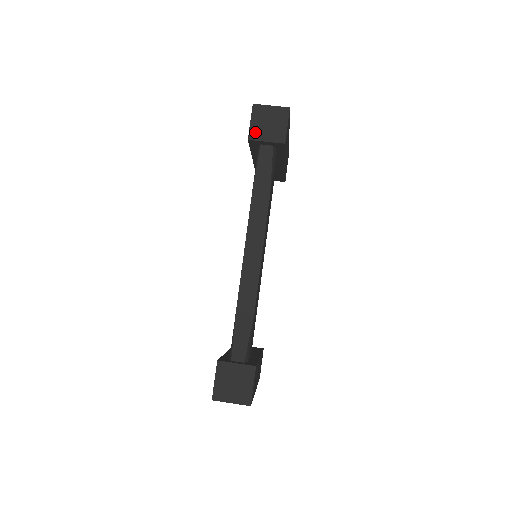
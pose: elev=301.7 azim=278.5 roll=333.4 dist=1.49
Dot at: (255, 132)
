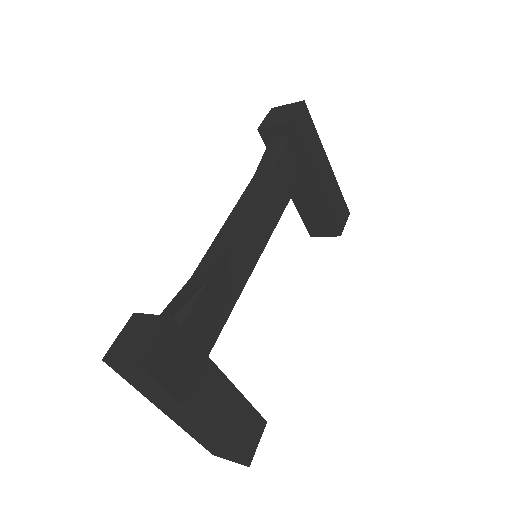
Dot at: (266, 123)
